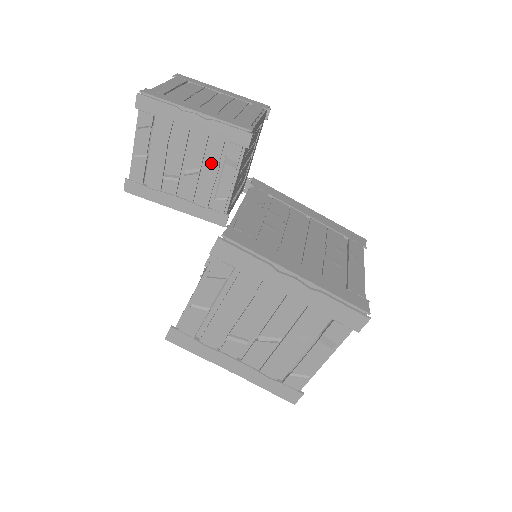
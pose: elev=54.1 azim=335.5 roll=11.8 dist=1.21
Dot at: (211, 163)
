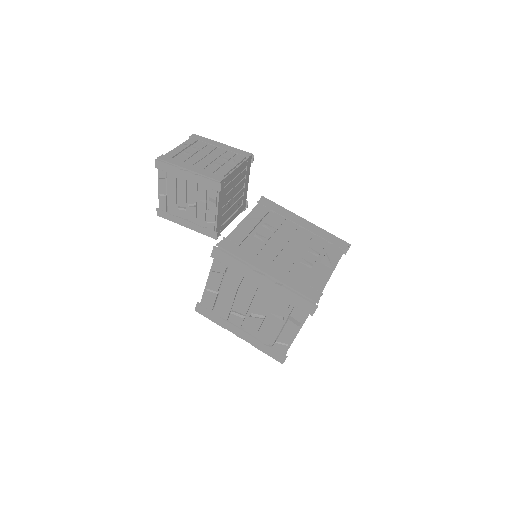
Dot at: (201, 200)
